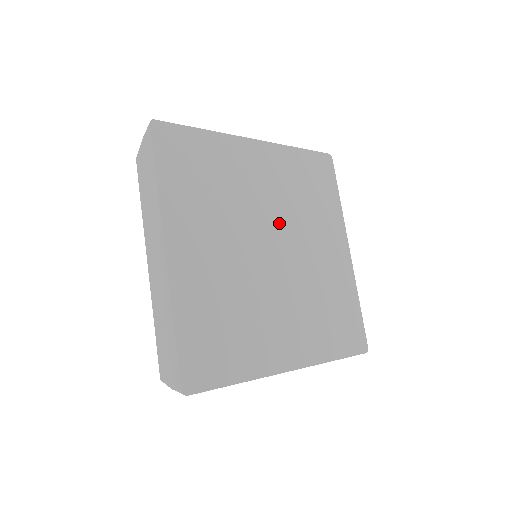
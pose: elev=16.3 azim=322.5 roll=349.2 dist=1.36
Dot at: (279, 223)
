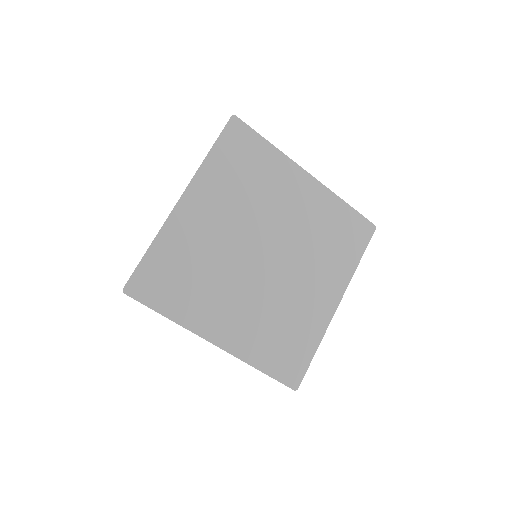
Dot at: (286, 241)
